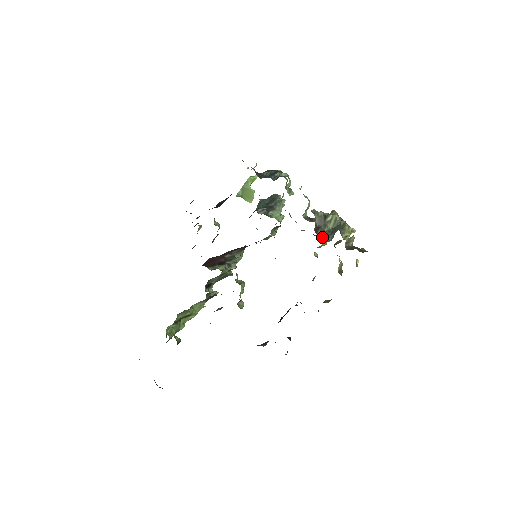
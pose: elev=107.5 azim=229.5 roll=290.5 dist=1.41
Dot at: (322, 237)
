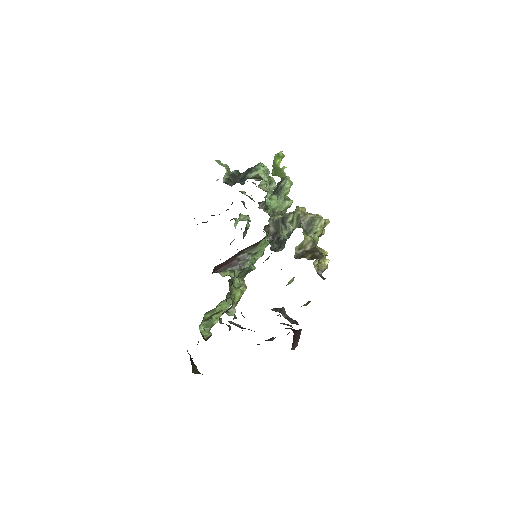
Dot at: (279, 244)
